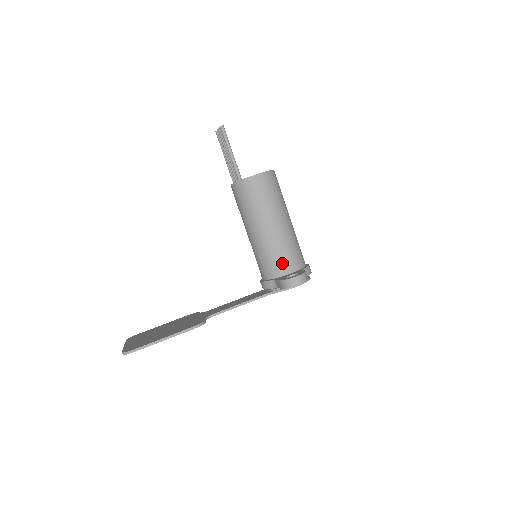
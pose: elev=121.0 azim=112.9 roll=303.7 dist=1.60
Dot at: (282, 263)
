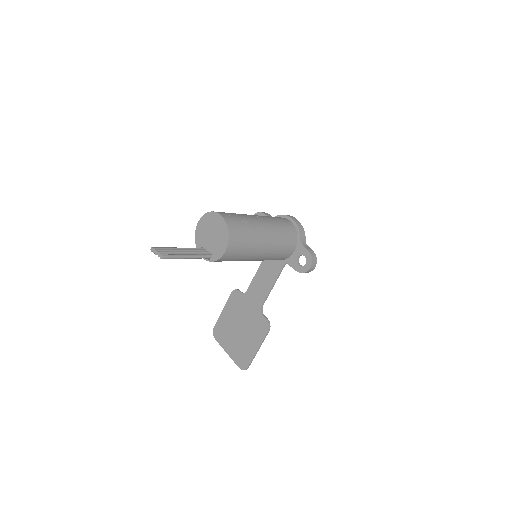
Dot at: (285, 254)
